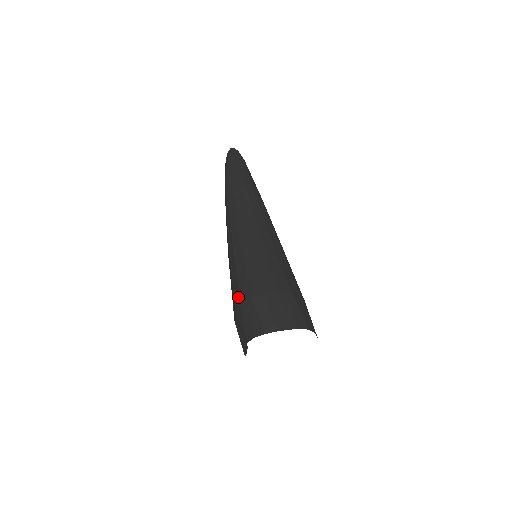
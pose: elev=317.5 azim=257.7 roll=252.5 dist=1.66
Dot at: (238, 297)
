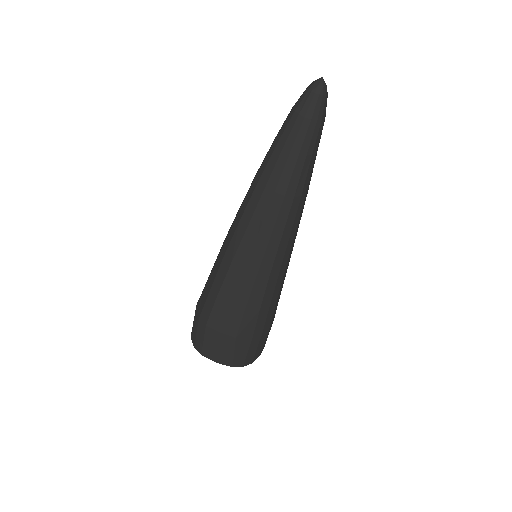
Dot at: (200, 297)
